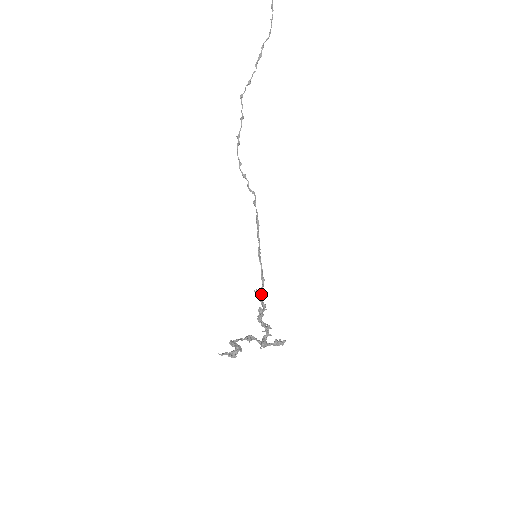
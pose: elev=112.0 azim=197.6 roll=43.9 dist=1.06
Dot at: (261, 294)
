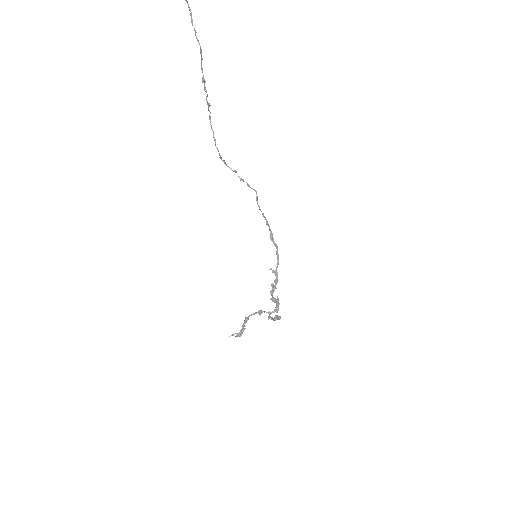
Dot at: (276, 270)
